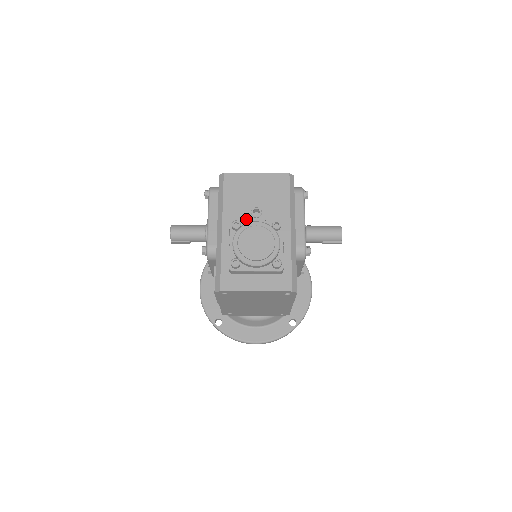
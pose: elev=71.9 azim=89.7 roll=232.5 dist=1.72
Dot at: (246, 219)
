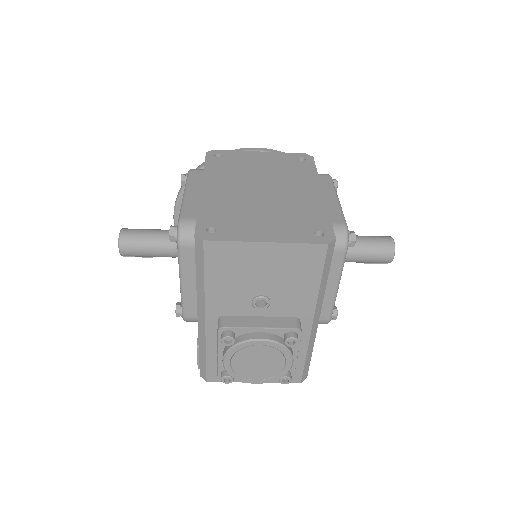
Dot at: (244, 310)
